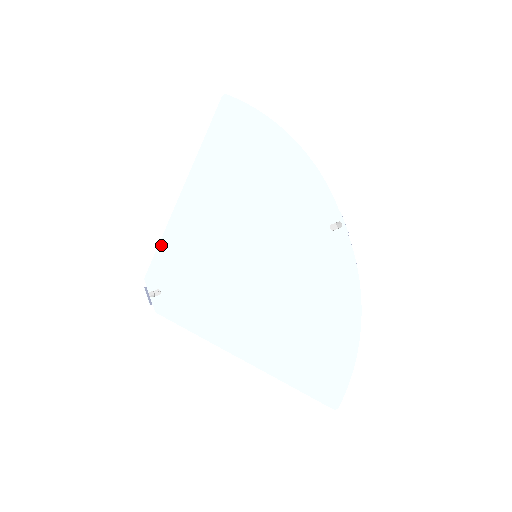
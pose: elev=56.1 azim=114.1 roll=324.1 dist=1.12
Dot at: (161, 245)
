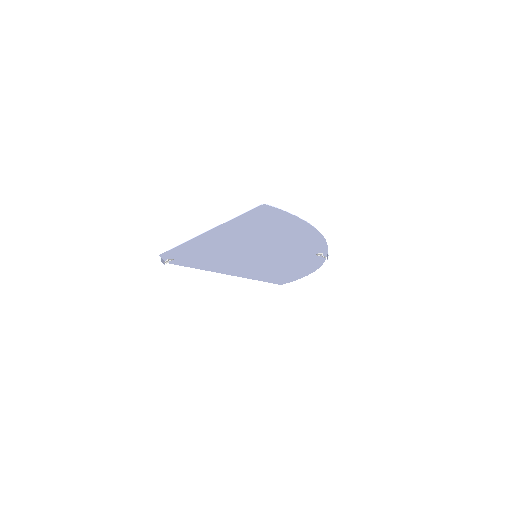
Dot at: (177, 248)
